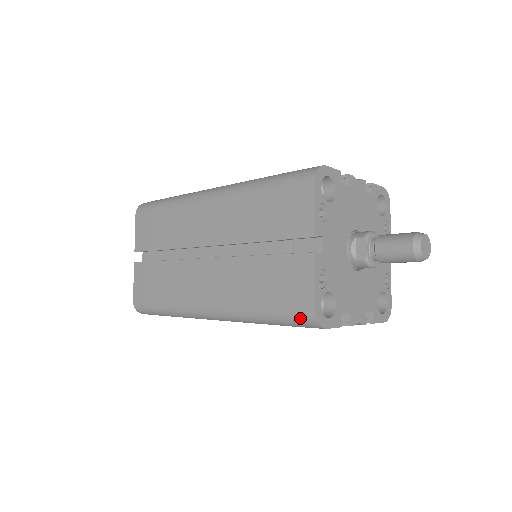
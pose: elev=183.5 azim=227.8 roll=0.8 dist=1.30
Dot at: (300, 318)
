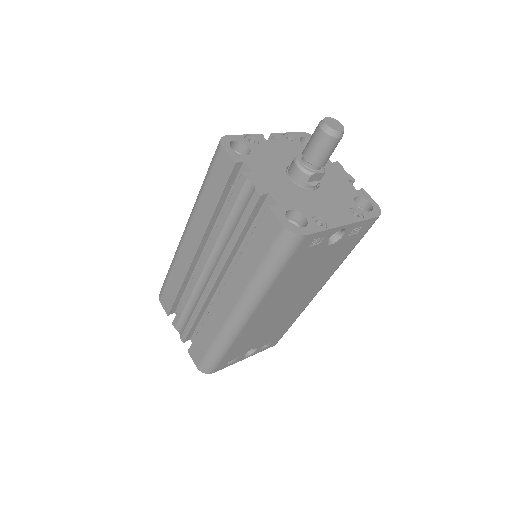
Dot at: occluded
